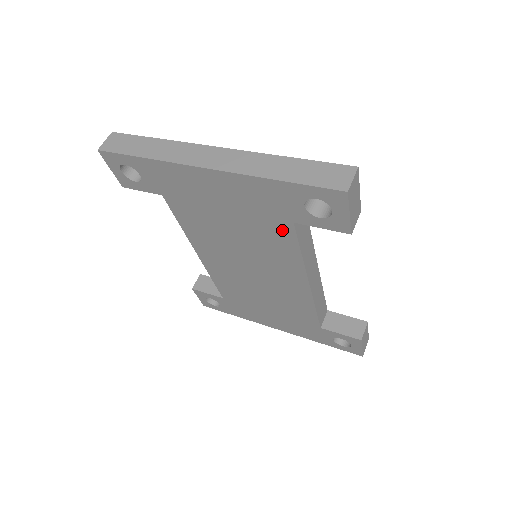
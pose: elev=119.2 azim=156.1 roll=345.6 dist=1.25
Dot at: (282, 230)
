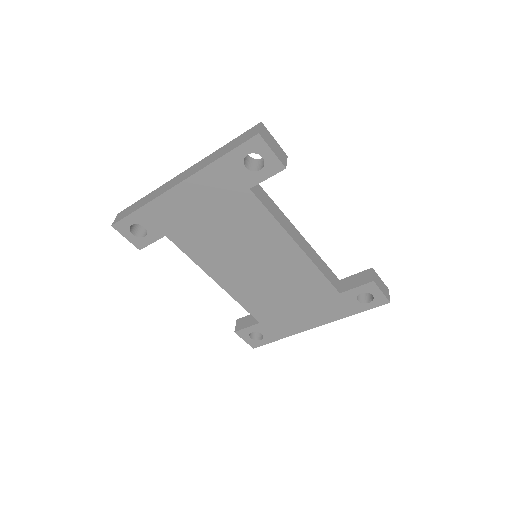
Dot at: (248, 203)
